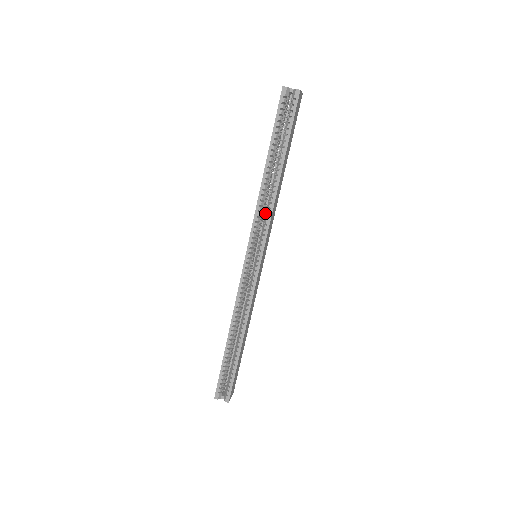
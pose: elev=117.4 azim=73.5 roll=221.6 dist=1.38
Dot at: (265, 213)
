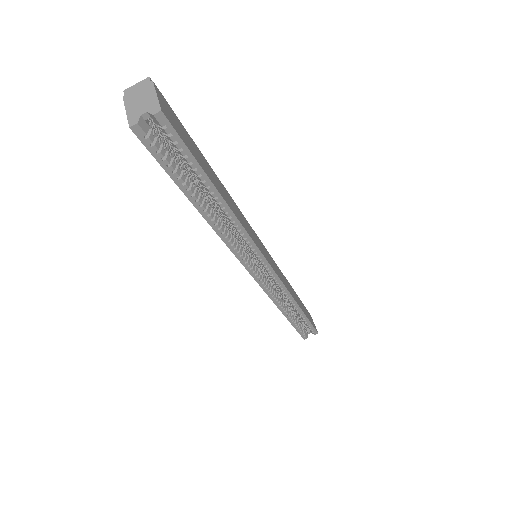
Dot at: occluded
